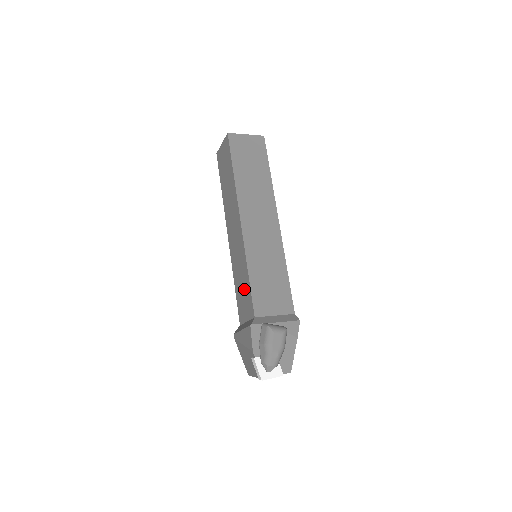
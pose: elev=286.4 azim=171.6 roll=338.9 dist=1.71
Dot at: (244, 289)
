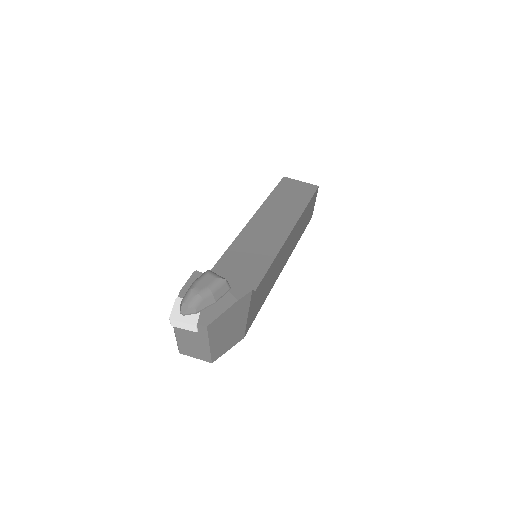
Dot at: occluded
